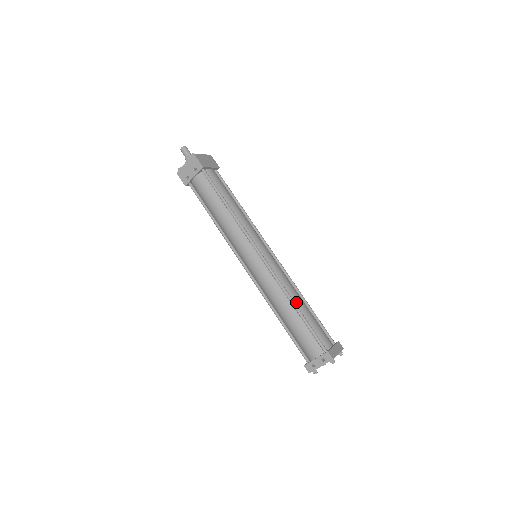
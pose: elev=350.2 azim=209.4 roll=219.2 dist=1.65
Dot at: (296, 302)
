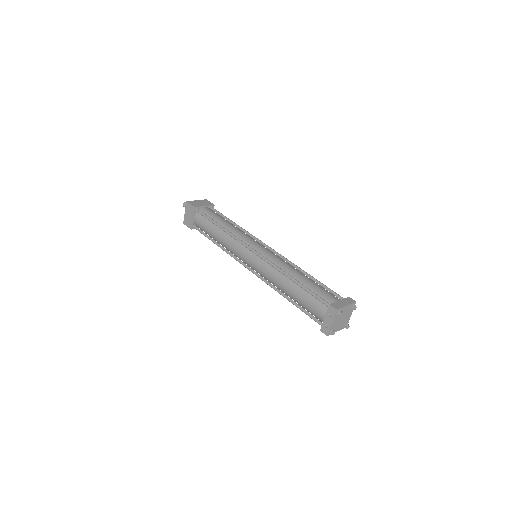
Dot at: (293, 276)
